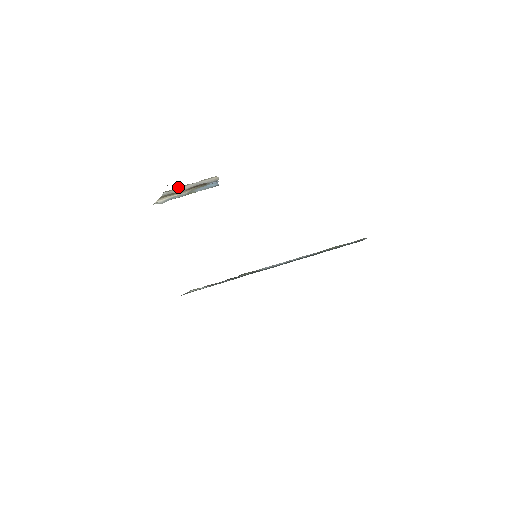
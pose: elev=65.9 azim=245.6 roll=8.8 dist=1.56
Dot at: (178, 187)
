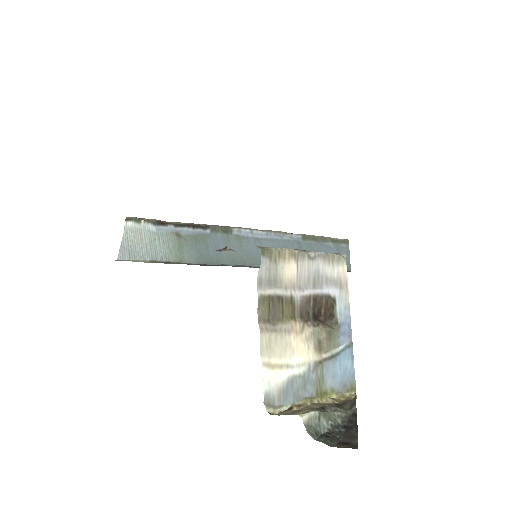
Dot at: (287, 251)
